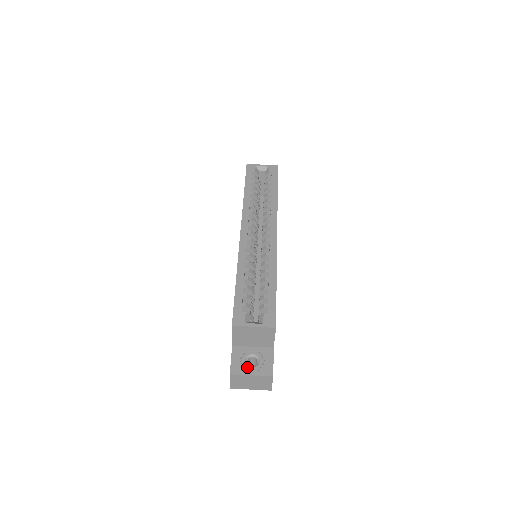
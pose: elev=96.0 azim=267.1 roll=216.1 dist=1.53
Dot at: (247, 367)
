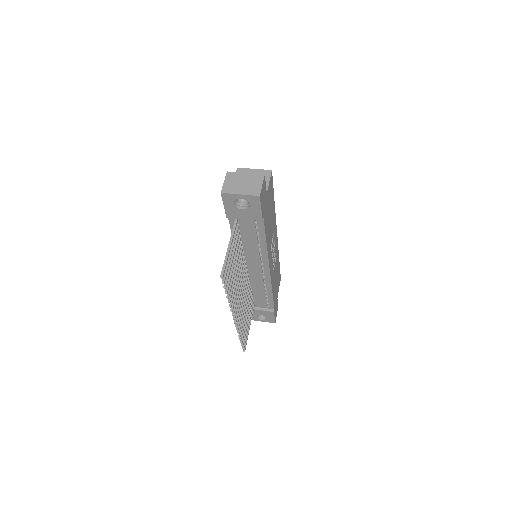
Dot at: occluded
